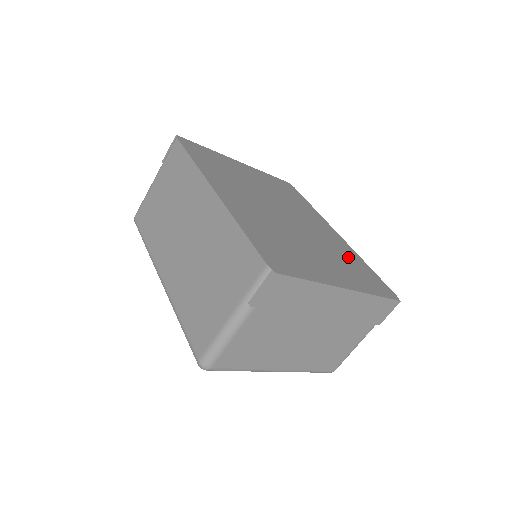
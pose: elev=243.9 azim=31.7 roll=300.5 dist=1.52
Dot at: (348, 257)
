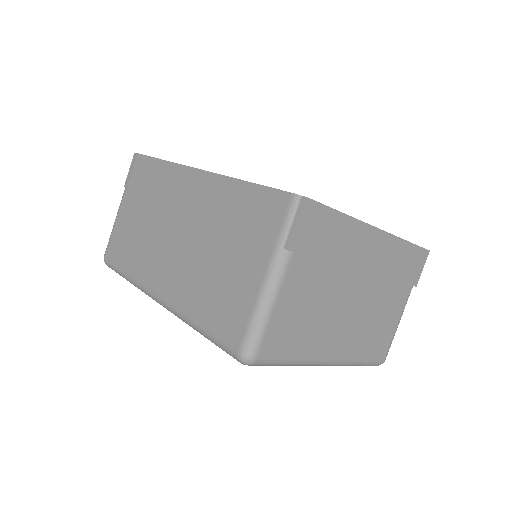
Dot at: occluded
